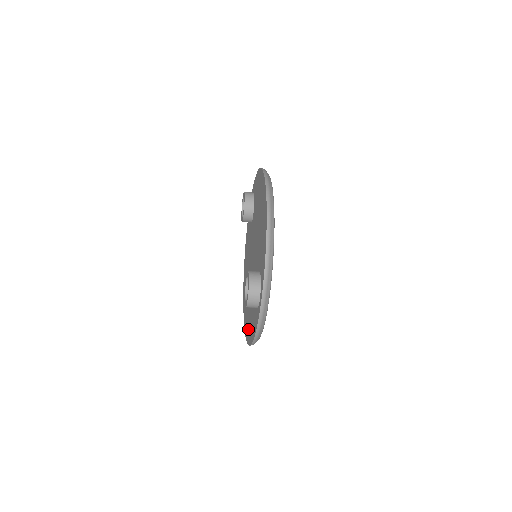
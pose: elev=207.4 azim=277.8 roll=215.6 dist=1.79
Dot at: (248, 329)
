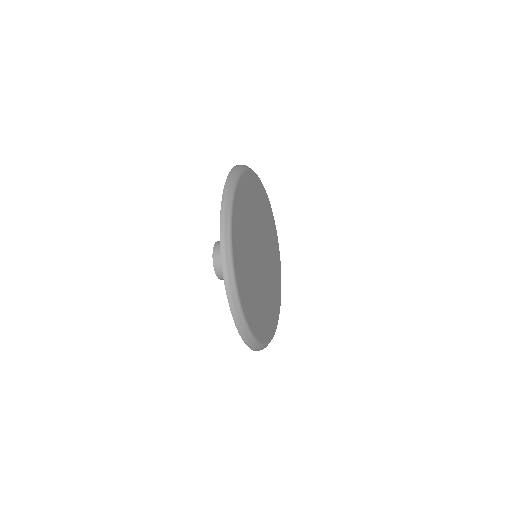
Dot at: occluded
